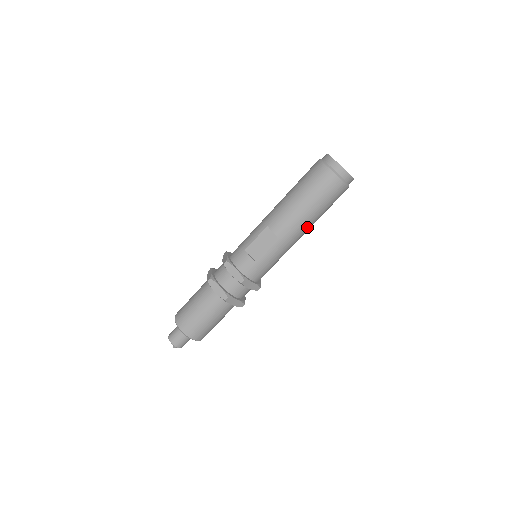
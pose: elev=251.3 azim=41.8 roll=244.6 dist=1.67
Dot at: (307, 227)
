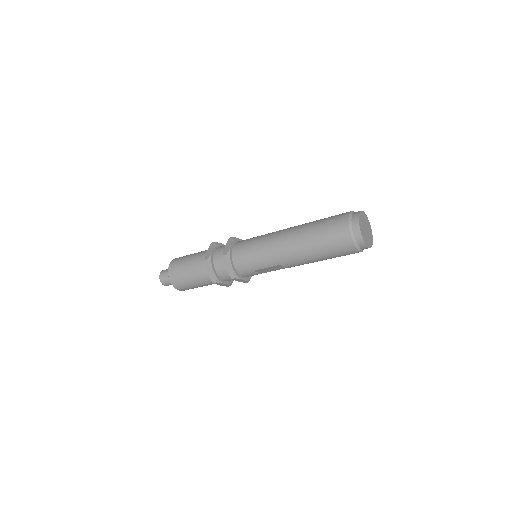
Dot at: occluded
